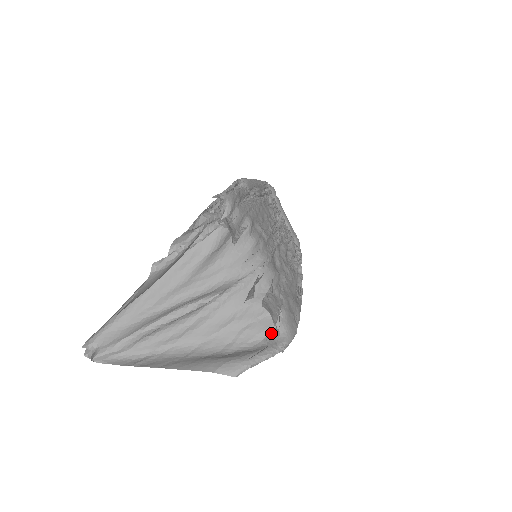
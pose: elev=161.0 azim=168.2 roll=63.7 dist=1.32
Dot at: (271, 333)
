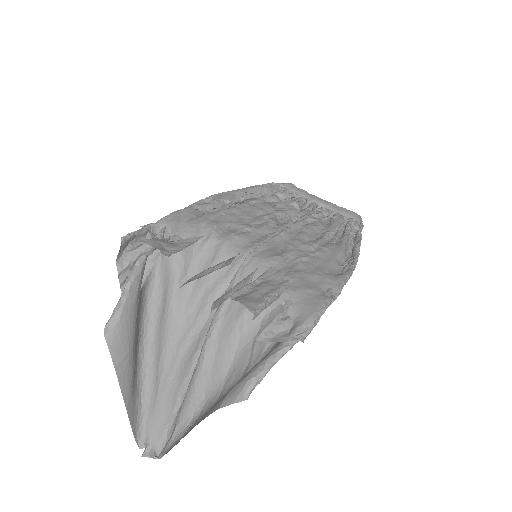
Dot at: (272, 325)
